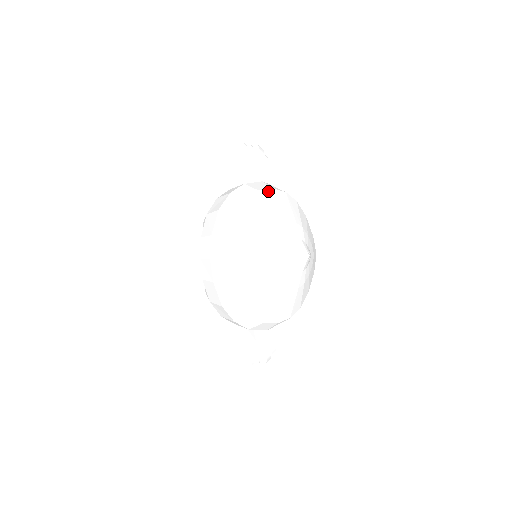
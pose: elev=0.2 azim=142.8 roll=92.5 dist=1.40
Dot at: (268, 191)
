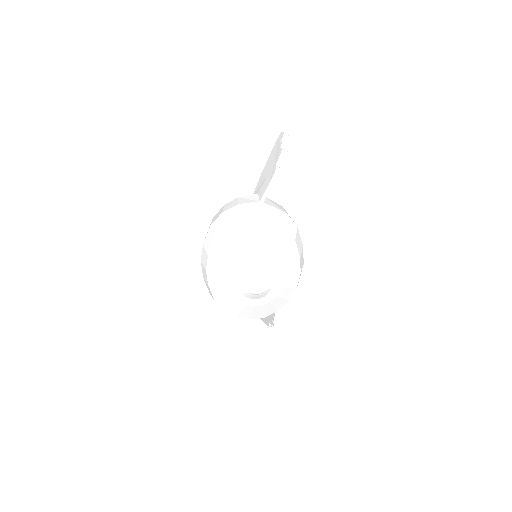
Dot at: (250, 220)
